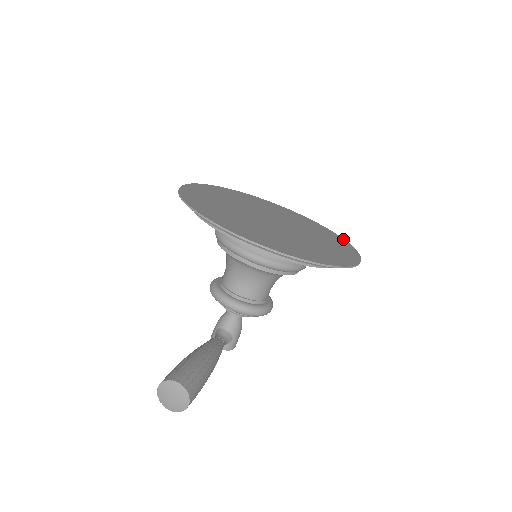
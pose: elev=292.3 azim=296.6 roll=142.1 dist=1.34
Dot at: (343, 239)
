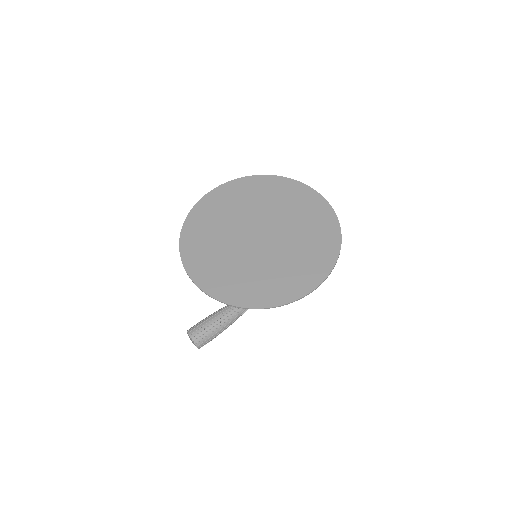
Dot at: (338, 248)
